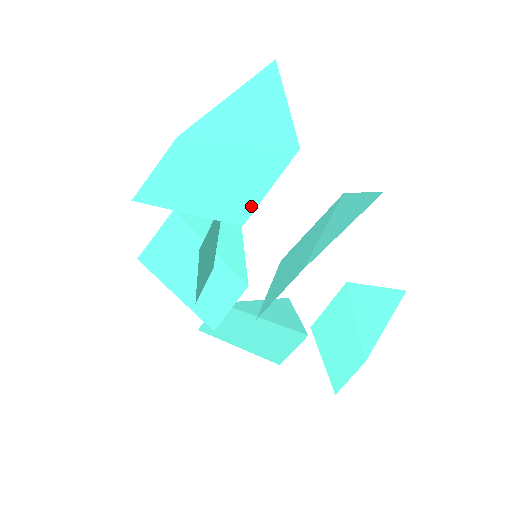
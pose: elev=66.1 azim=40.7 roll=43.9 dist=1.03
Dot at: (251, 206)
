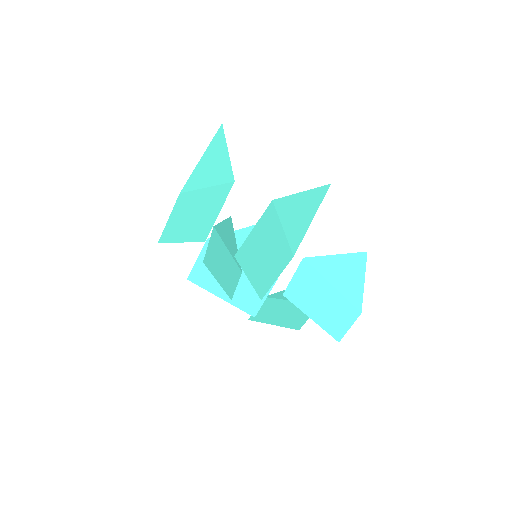
Dot at: (210, 228)
